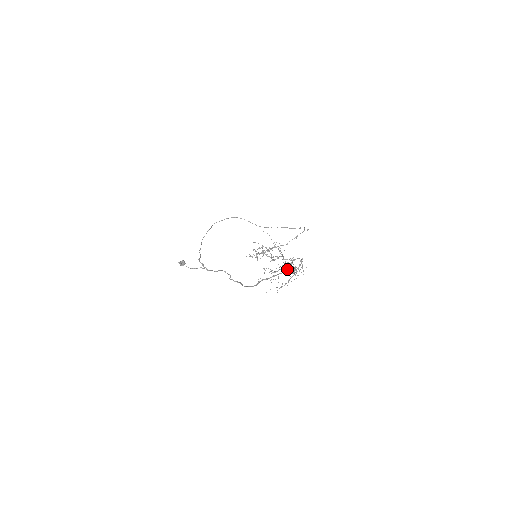
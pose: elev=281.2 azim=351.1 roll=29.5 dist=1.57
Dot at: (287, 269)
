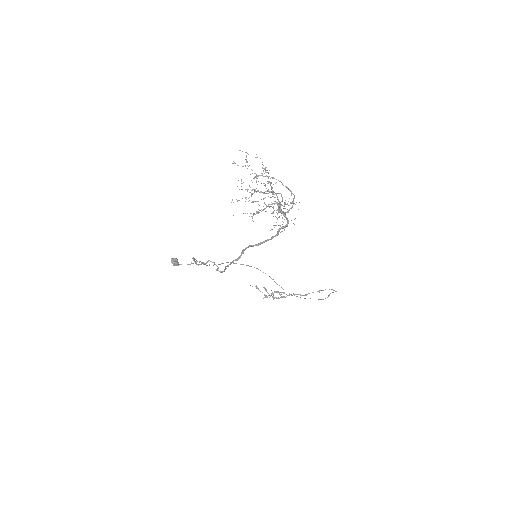
Dot at: occluded
